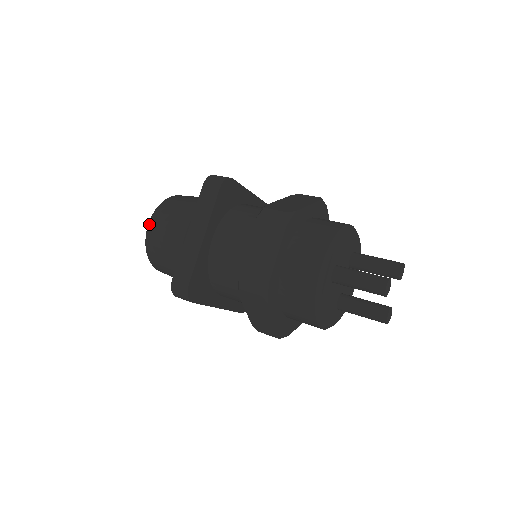
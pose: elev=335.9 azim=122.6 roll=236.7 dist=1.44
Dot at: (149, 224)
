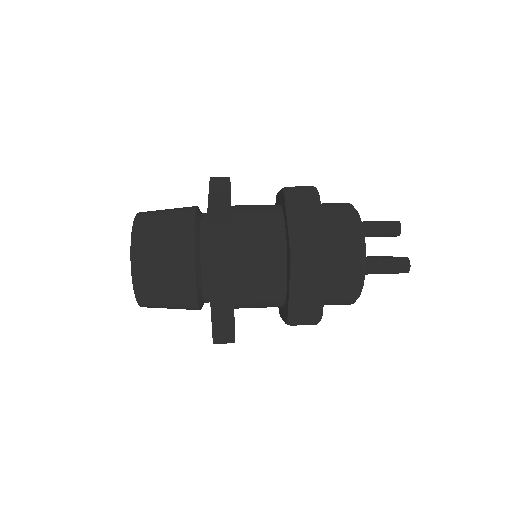
Dot at: (135, 288)
